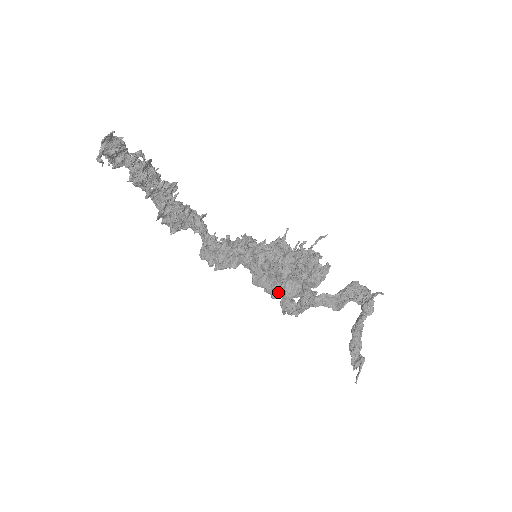
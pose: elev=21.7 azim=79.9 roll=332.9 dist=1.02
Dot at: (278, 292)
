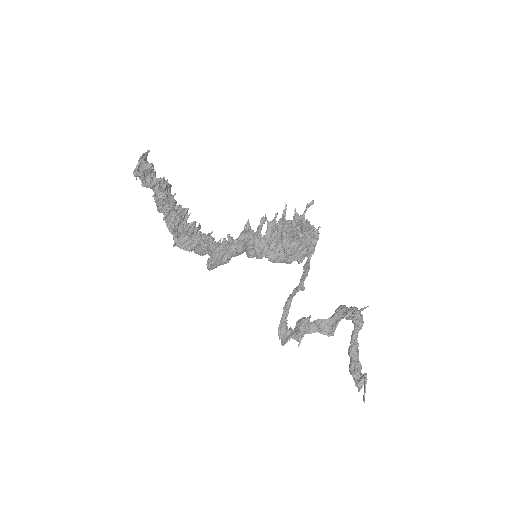
Dot at: (280, 254)
